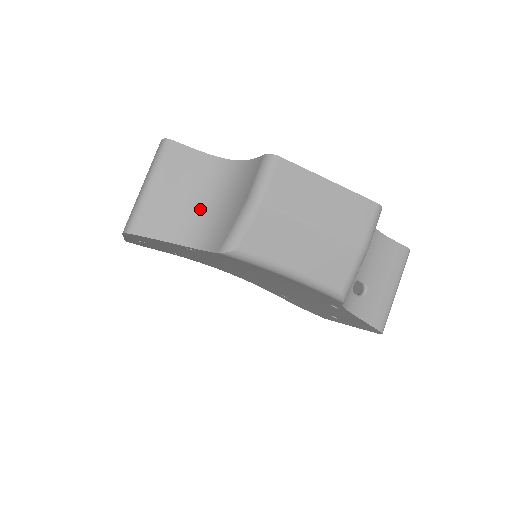
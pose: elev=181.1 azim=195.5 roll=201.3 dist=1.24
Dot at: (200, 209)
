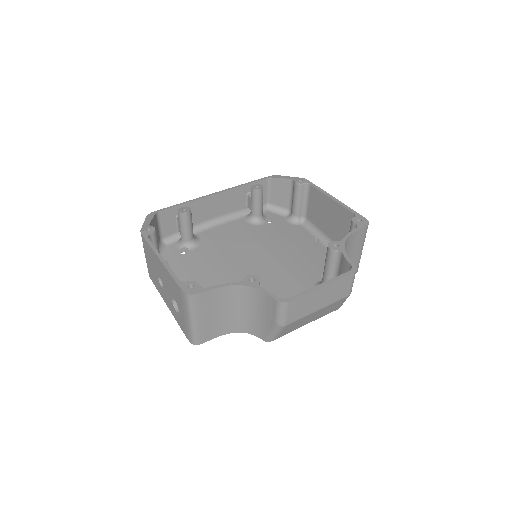
Dot at: (234, 314)
